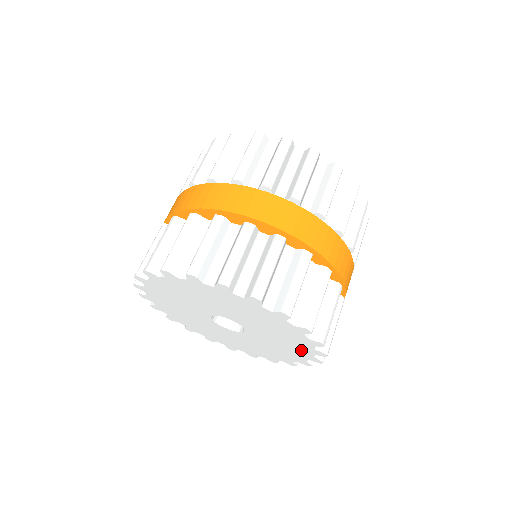
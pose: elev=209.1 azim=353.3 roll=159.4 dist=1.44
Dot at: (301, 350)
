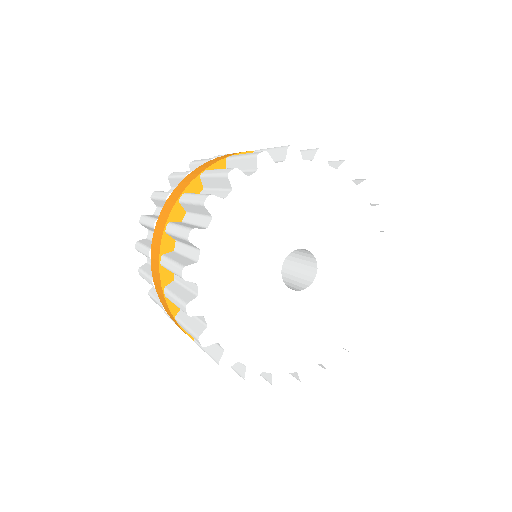
Dot at: (370, 254)
